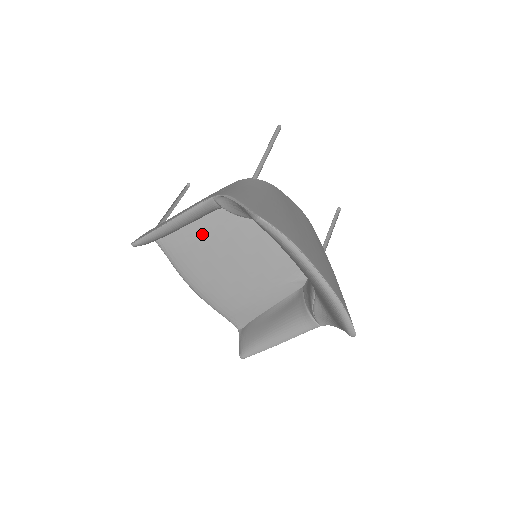
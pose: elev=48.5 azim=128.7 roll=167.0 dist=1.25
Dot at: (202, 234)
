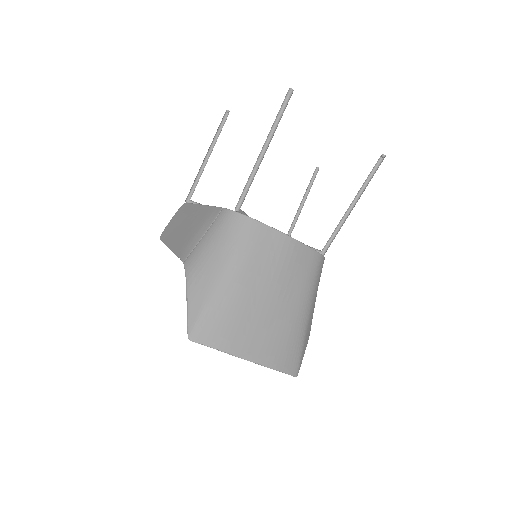
Dot at: occluded
